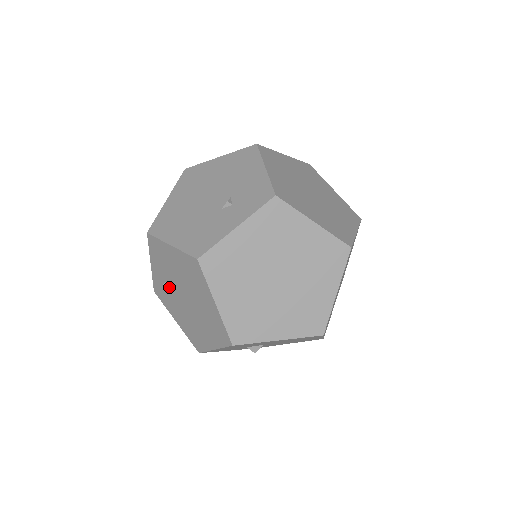
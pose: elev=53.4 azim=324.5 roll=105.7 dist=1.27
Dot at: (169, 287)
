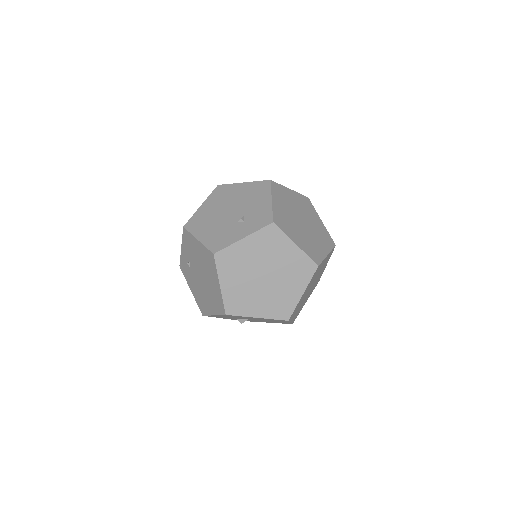
Dot at: (191, 266)
